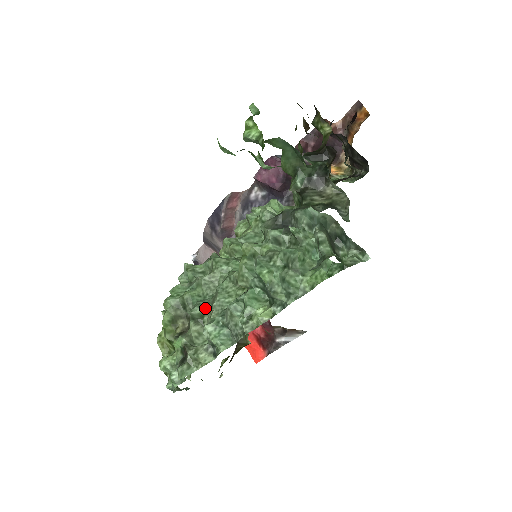
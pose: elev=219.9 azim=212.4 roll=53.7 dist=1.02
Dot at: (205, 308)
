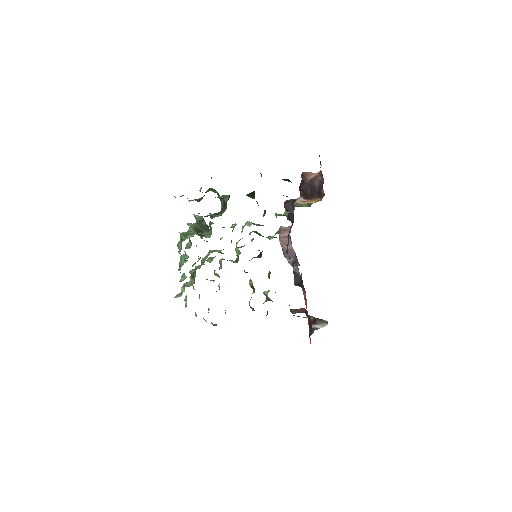
Dot at: (194, 270)
